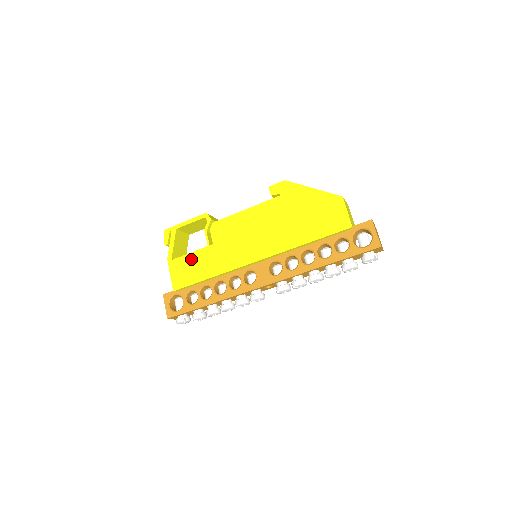
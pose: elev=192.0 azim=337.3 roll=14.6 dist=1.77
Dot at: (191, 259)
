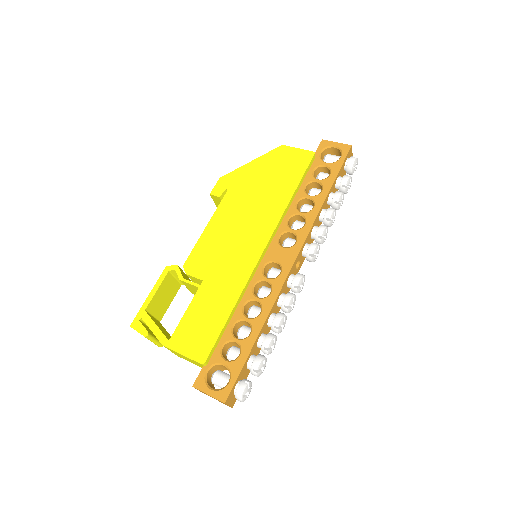
Dot at: (192, 316)
